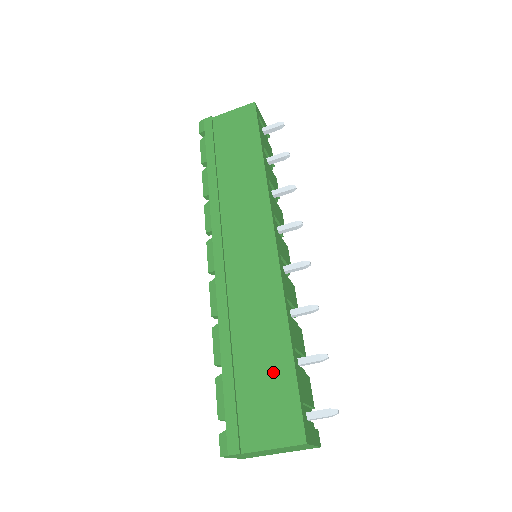
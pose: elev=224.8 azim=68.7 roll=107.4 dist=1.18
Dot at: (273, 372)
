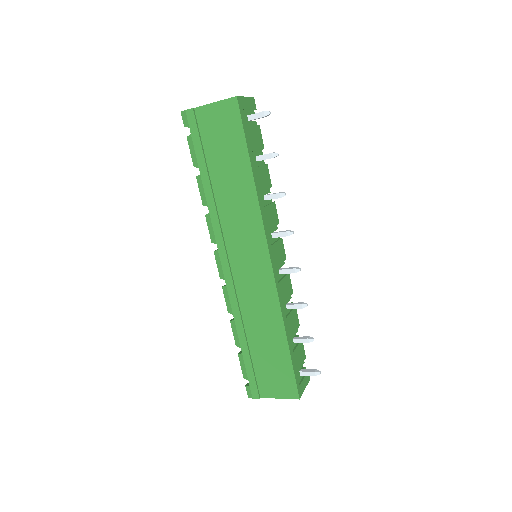
Dot at: (276, 357)
